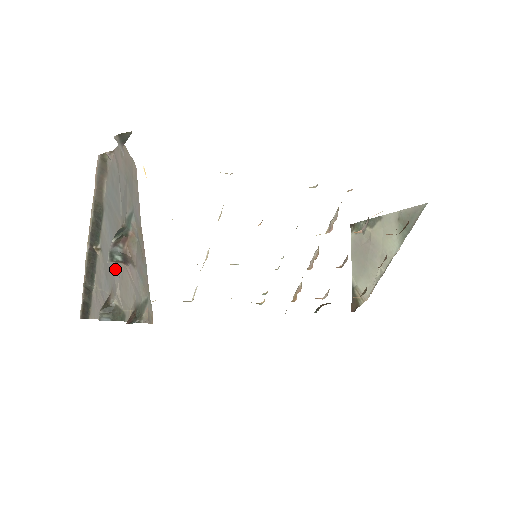
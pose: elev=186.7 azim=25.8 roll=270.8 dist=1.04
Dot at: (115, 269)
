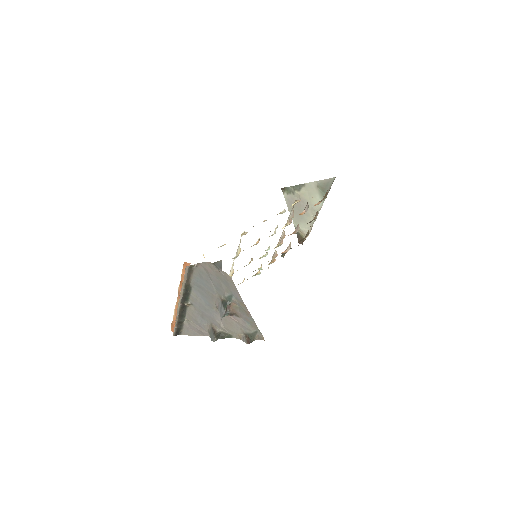
Dot at: (215, 316)
